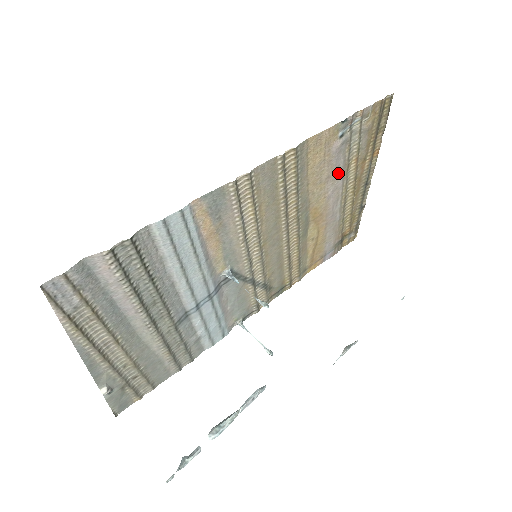
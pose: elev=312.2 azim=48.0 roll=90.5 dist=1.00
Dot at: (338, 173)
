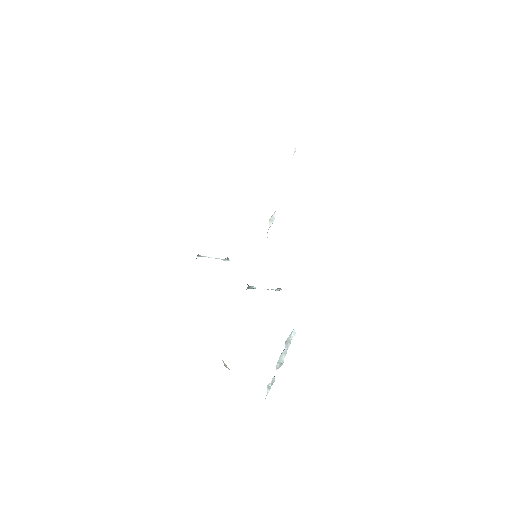
Dot at: occluded
